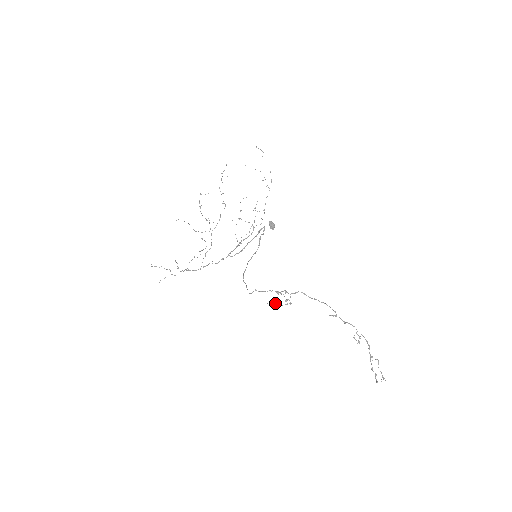
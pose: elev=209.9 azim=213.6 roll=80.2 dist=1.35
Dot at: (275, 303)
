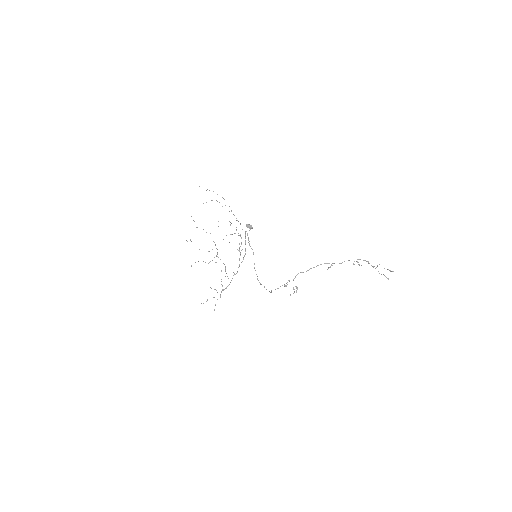
Dot at: occluded
